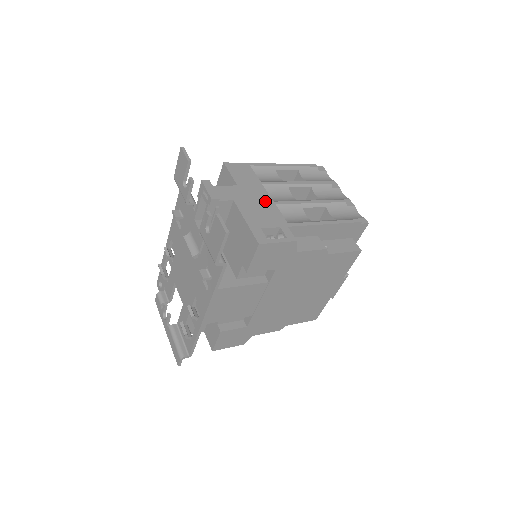
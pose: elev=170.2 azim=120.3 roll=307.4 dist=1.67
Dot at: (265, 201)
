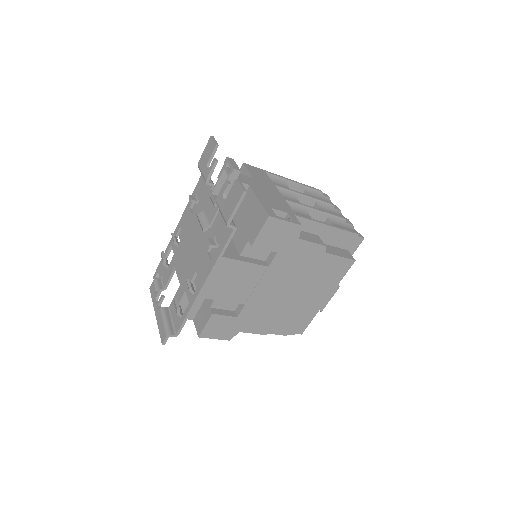
Dot at: (276, 195)
